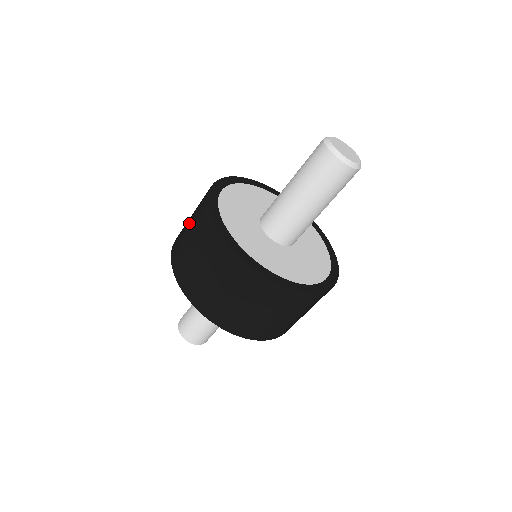
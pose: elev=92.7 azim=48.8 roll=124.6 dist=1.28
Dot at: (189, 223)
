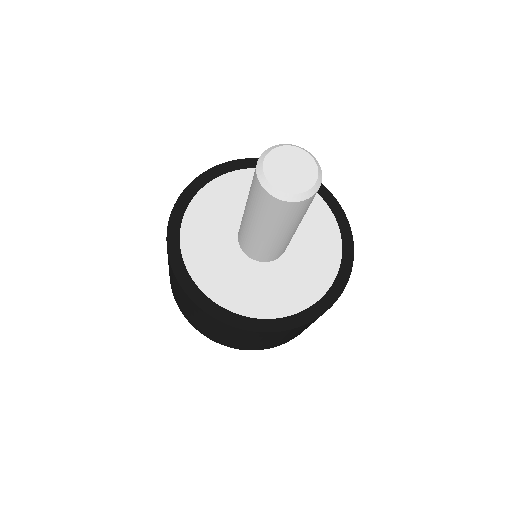
Dot at: occluded
